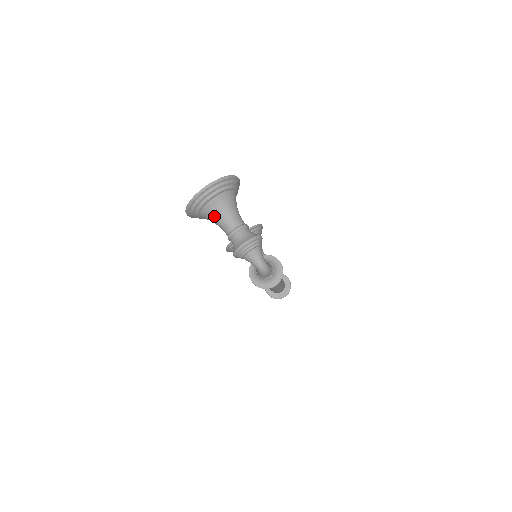
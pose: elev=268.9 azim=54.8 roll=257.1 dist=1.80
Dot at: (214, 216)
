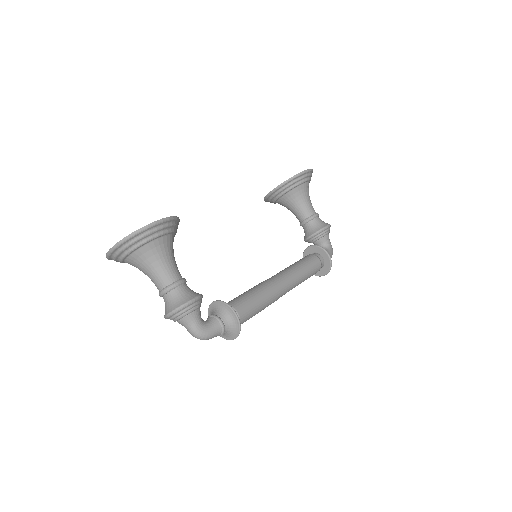
Dot at: (141, 270)
